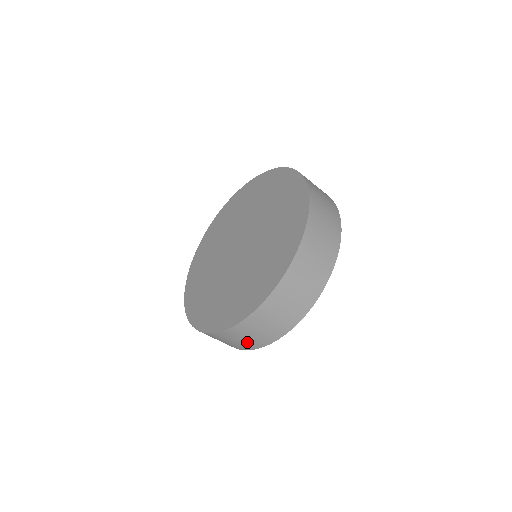
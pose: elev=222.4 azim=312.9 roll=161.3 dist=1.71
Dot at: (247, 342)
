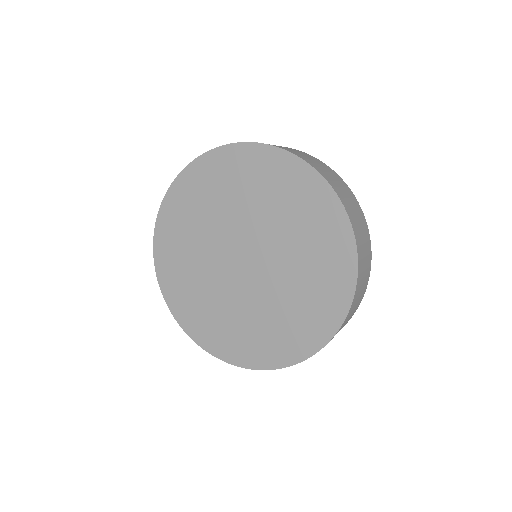
Dot at: occluded
